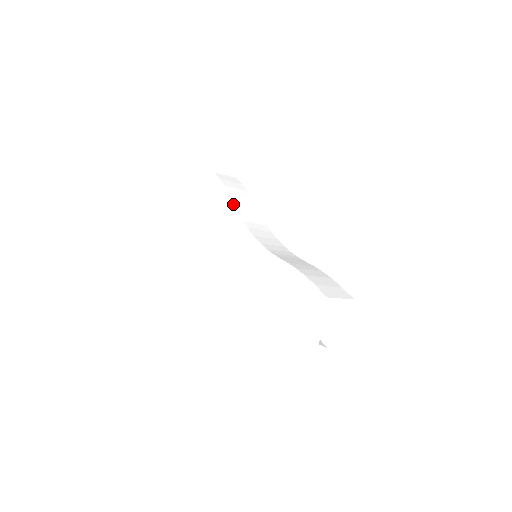
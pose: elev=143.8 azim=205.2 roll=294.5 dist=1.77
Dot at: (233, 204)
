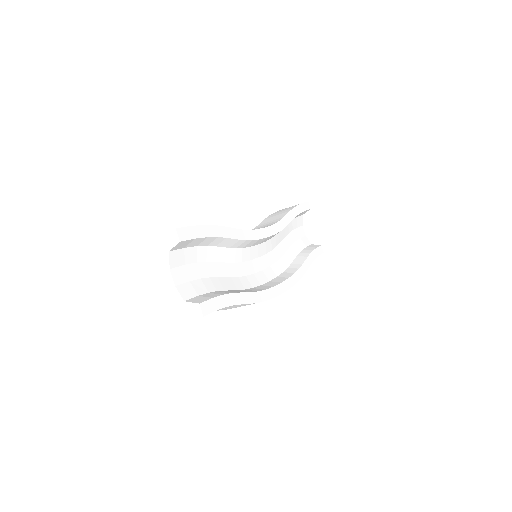
Dot at: occluded
